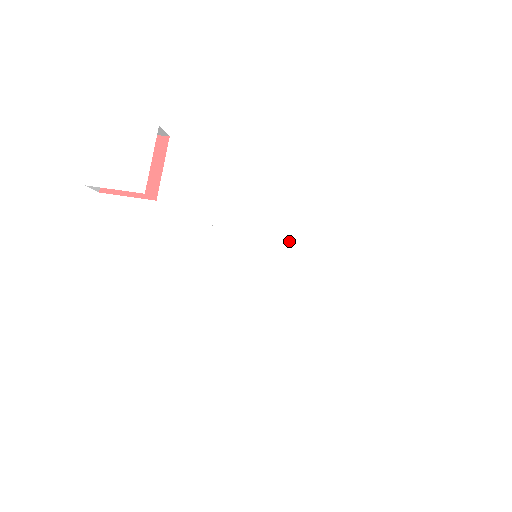
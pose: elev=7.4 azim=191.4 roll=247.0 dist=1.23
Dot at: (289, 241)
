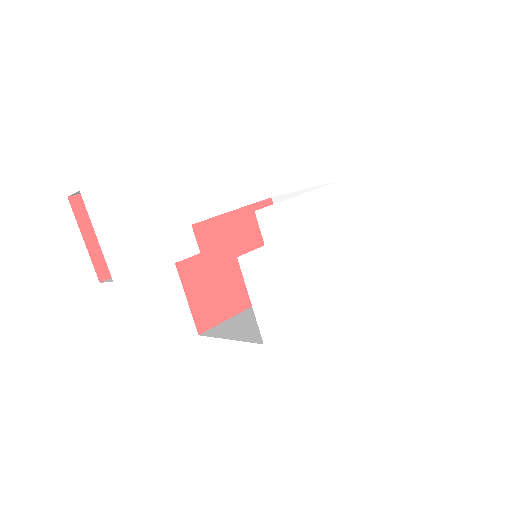
Dot at: (309, 229)
